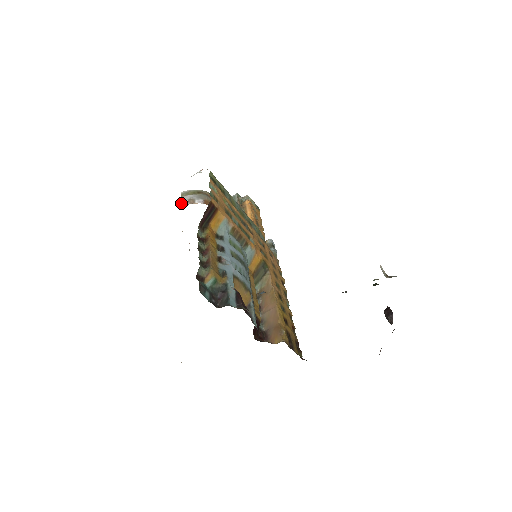
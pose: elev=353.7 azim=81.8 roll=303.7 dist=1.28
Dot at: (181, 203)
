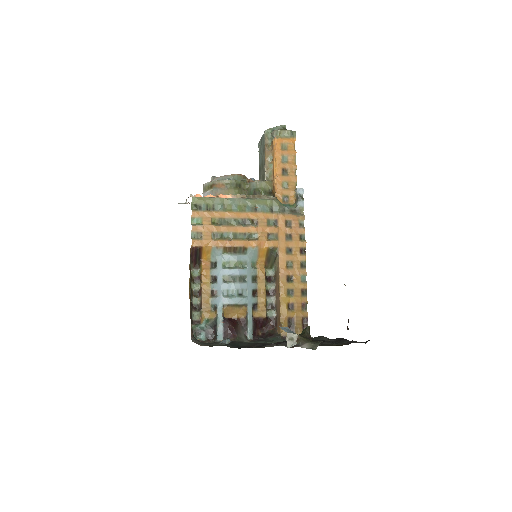
Dot at: occluded
